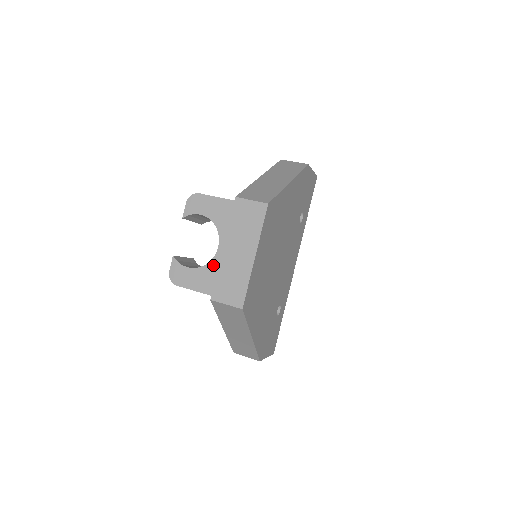
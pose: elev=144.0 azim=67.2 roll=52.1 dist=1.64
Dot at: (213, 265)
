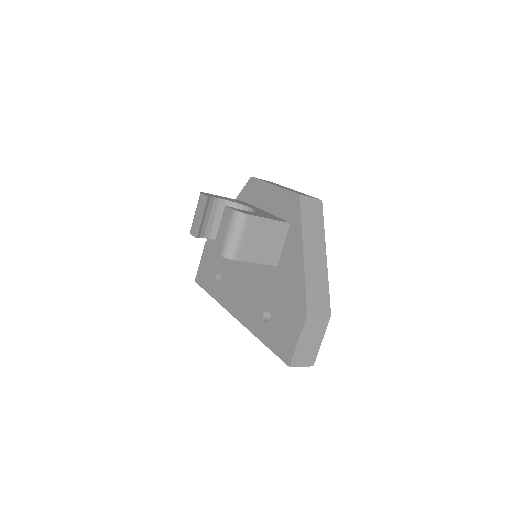
Dot at: (261, 213)
